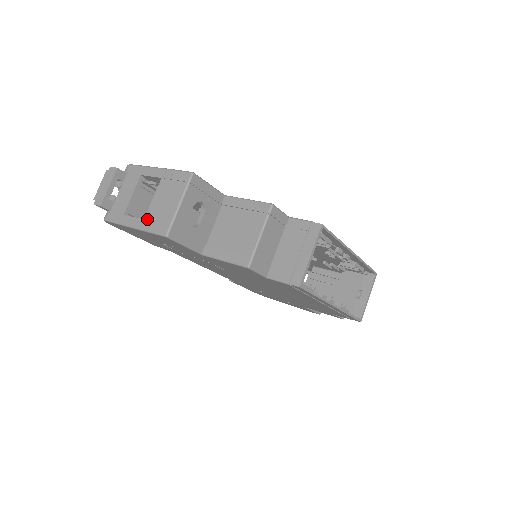
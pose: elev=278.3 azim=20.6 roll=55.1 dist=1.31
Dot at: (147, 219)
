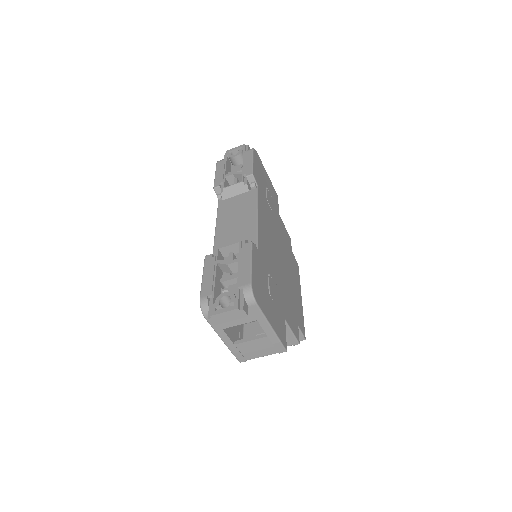
Dot at: (237, 347)
